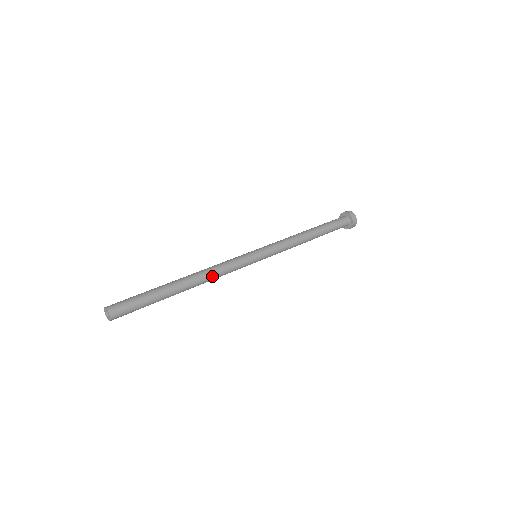
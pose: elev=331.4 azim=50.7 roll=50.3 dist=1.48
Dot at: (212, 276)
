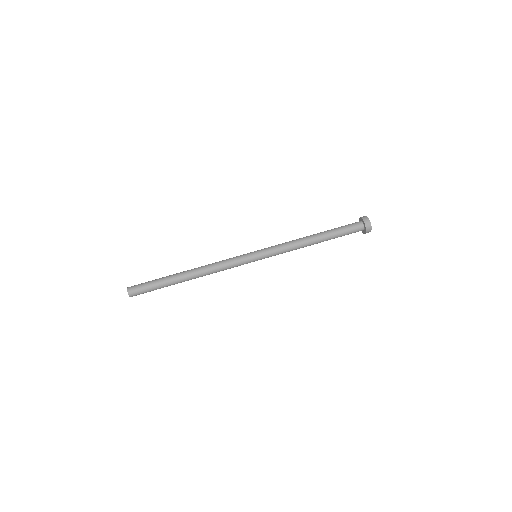
Dot at: (210, 270)
